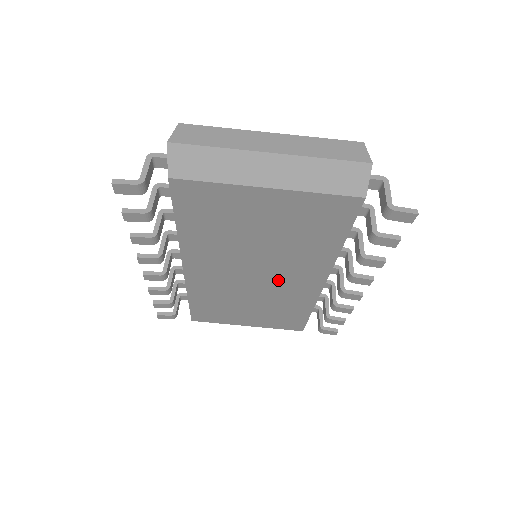
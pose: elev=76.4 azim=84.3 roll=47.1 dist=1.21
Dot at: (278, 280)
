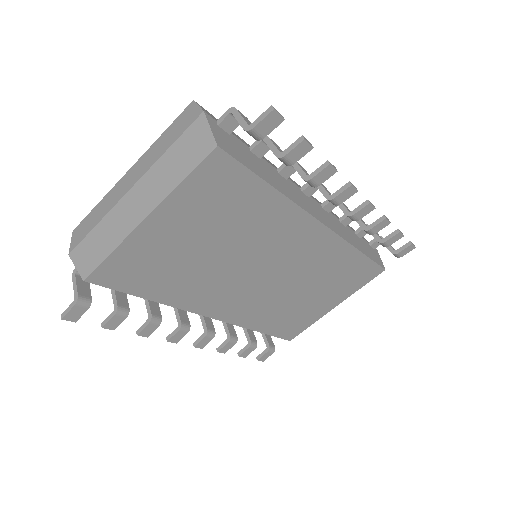
Dot at: (286, 259)
